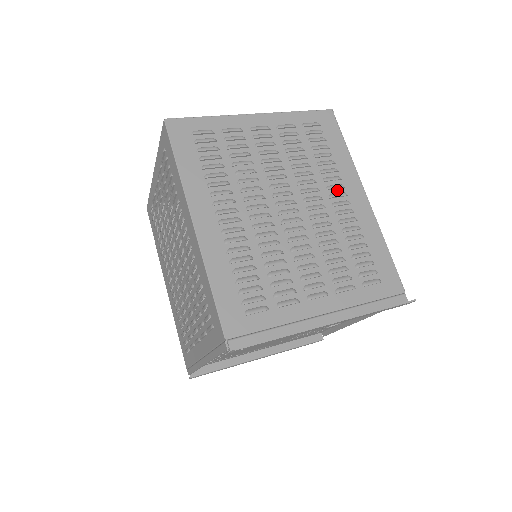
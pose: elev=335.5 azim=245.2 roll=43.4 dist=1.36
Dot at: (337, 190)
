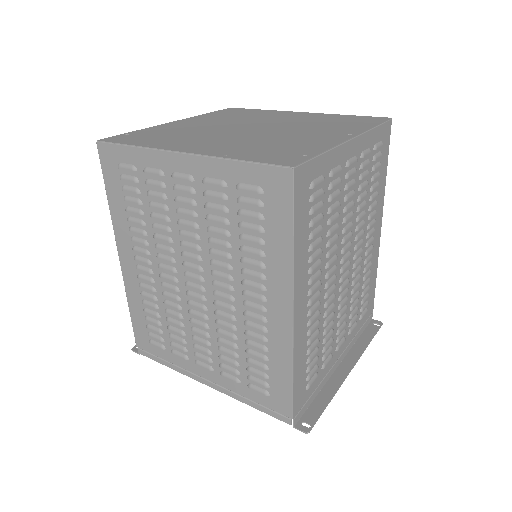
Dot at: (371, 226)
